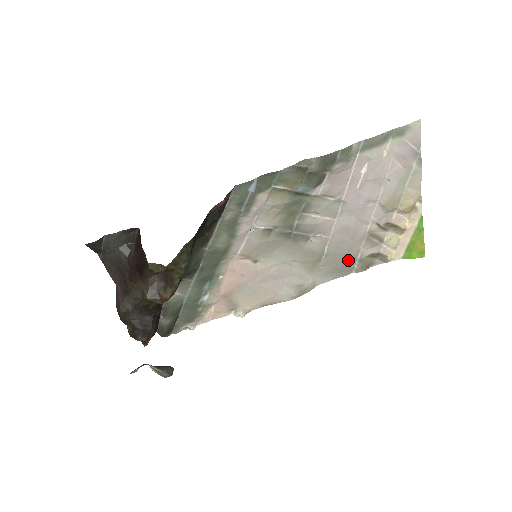
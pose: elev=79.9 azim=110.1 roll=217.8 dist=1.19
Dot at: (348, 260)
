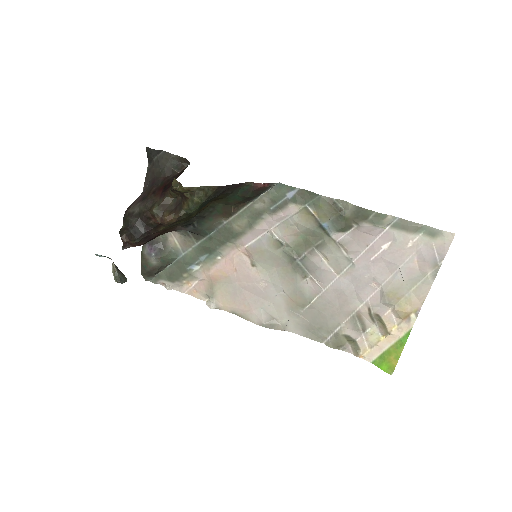
Dot at: (326, 326)
